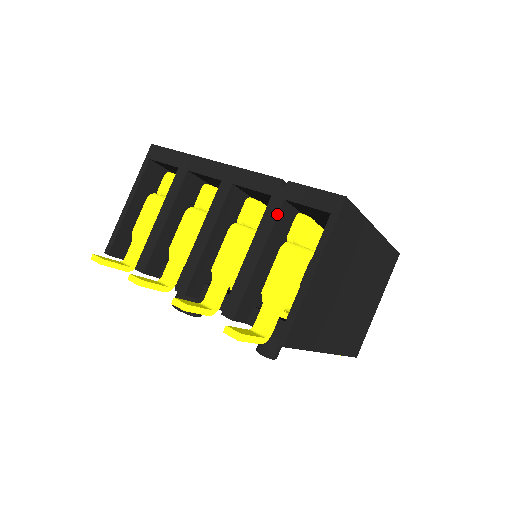
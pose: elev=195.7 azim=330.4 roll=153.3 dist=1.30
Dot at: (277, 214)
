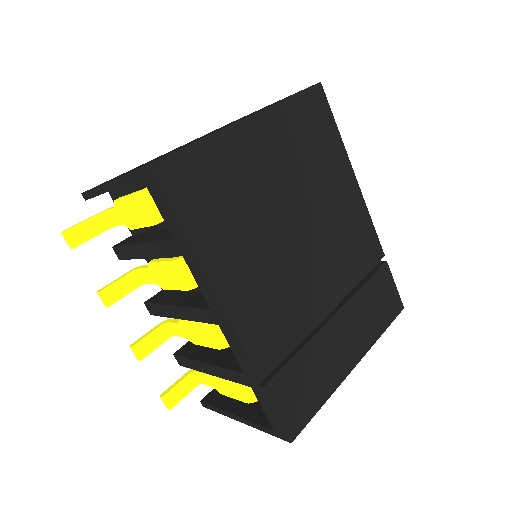
Dot at: (240, 383)
